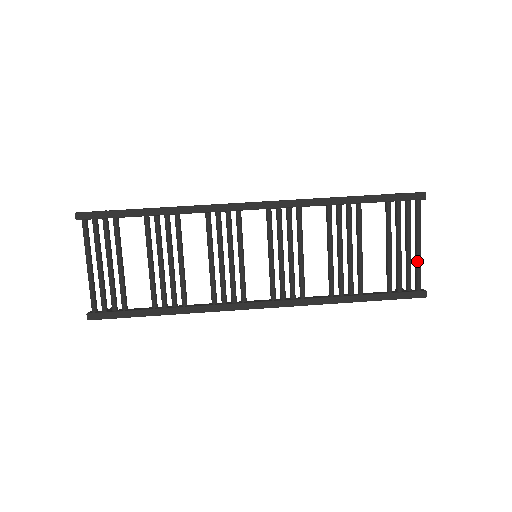
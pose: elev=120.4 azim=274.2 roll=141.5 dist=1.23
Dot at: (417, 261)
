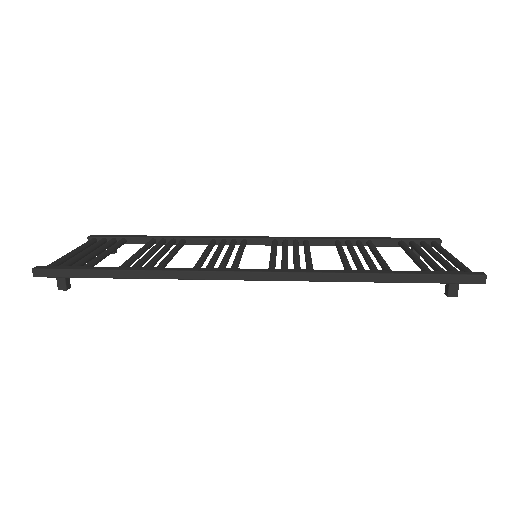
Dot at: (455, 261)
